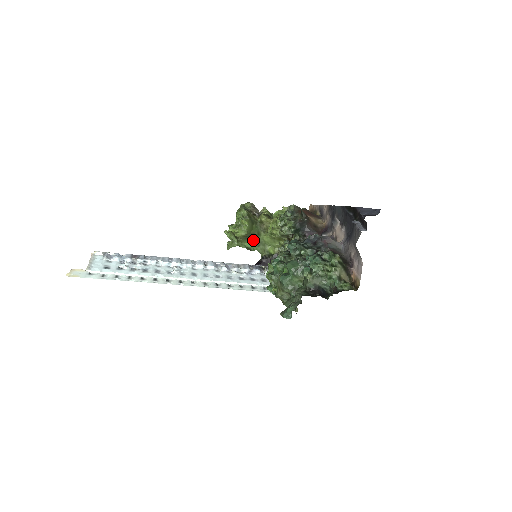
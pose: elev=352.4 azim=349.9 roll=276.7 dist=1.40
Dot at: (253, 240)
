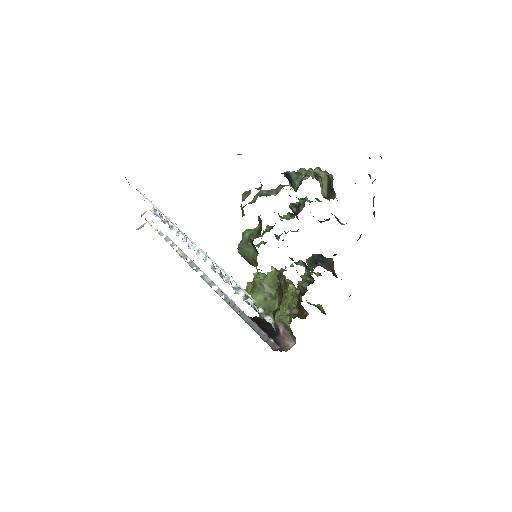
Dot at: (265, 300)
